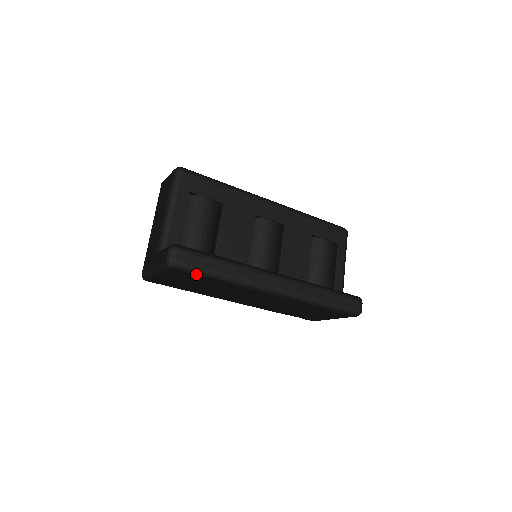
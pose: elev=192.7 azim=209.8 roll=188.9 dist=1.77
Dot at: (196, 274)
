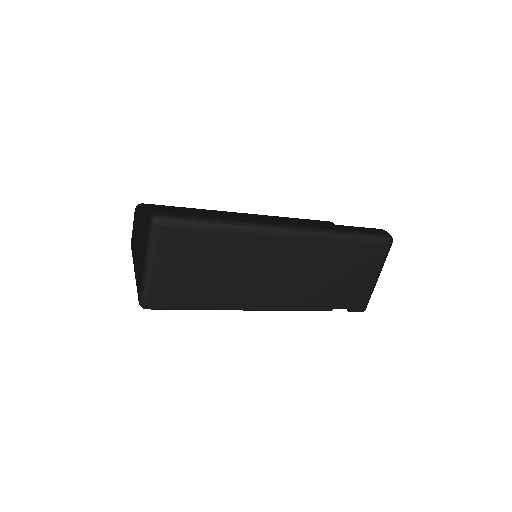
Dot at: (189, 226)
